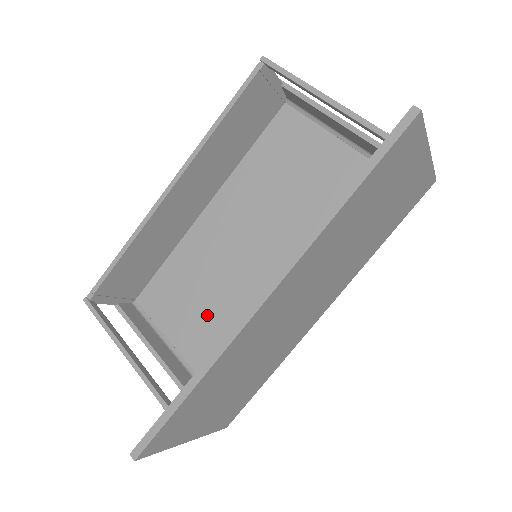
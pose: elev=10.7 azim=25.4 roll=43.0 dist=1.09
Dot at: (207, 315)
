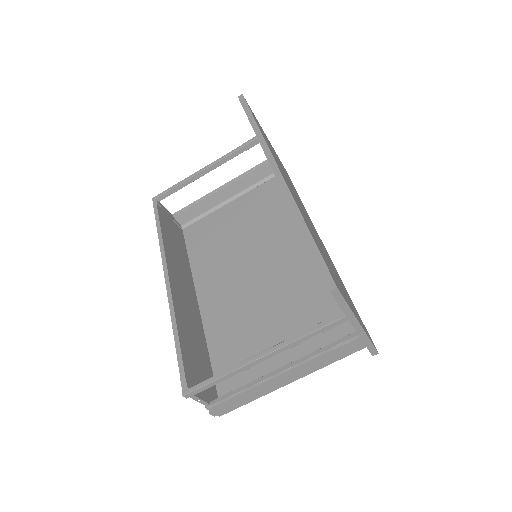
Dot at: (274, 328)
